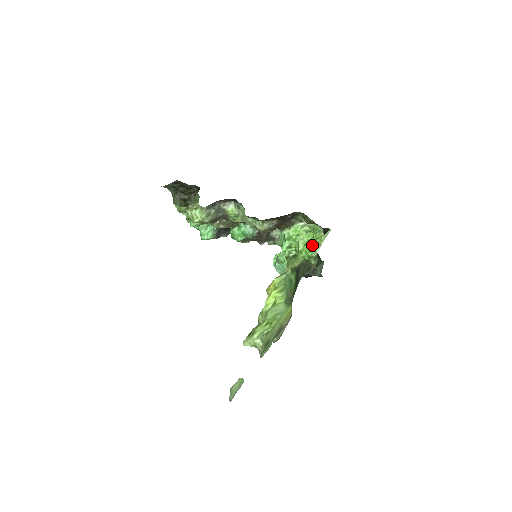
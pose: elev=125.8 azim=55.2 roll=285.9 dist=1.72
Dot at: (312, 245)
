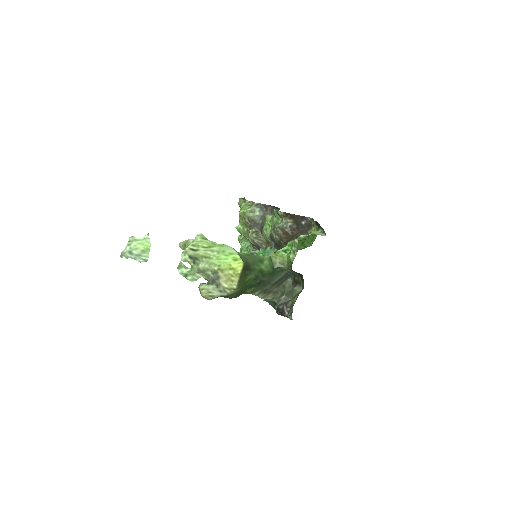
Dot at: (302, 240)
